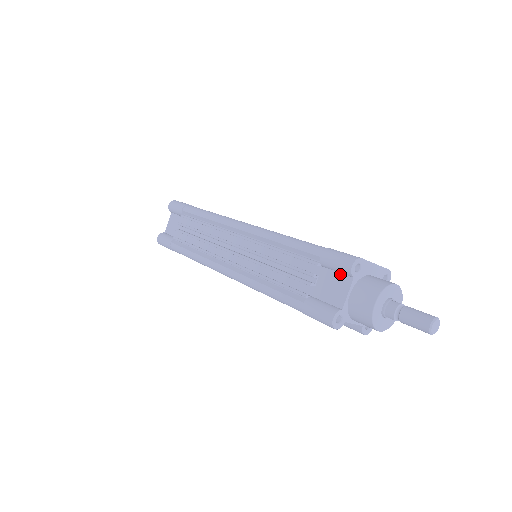
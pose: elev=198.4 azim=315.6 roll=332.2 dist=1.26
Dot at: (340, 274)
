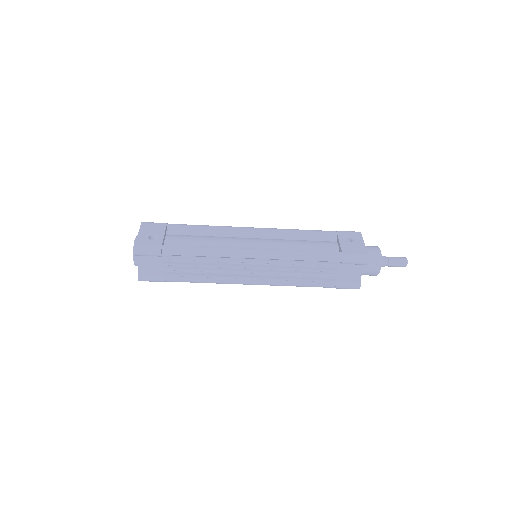
Dot at: (355, 264)
